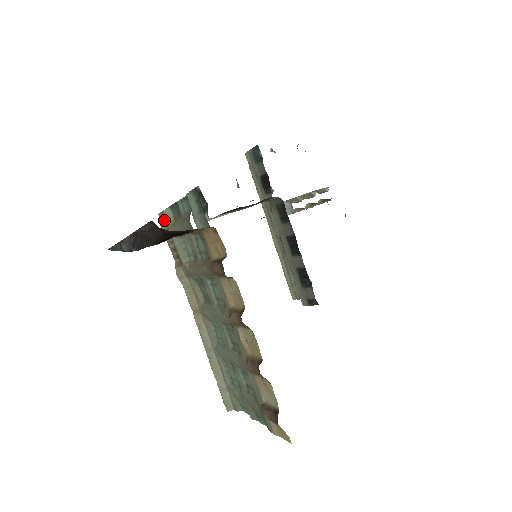
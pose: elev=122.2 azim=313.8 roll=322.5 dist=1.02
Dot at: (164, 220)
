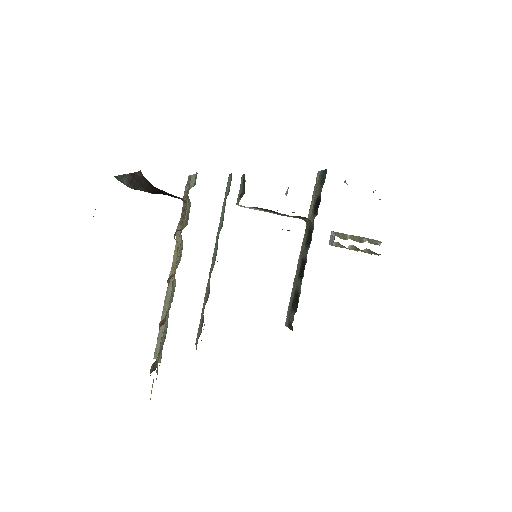
Dot at: (189, 183)
